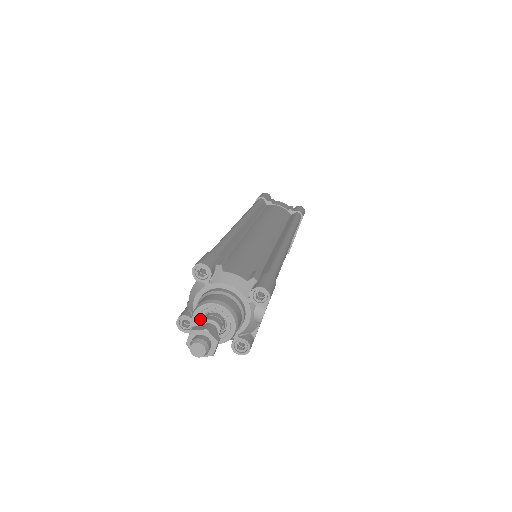
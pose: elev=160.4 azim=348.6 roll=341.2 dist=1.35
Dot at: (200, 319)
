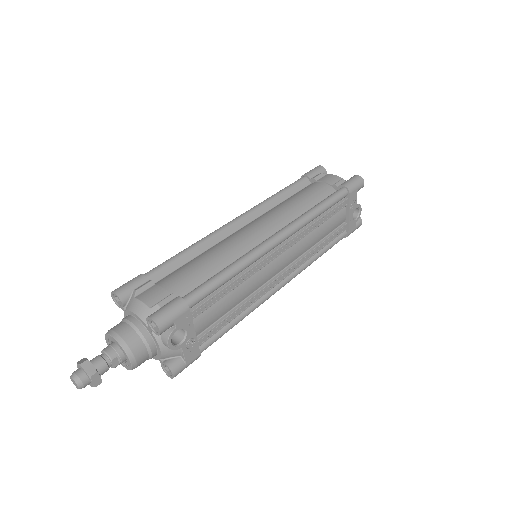
Dot at: occluded
